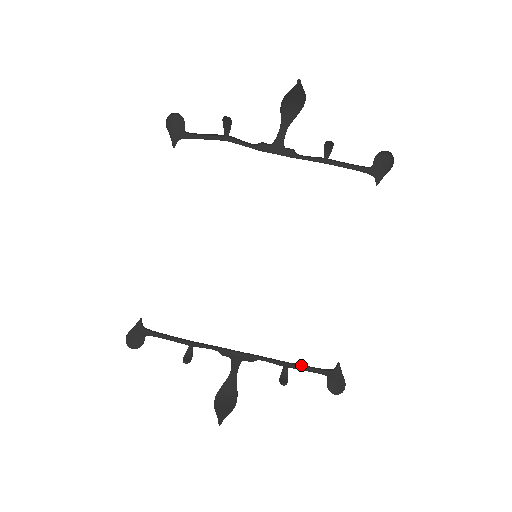
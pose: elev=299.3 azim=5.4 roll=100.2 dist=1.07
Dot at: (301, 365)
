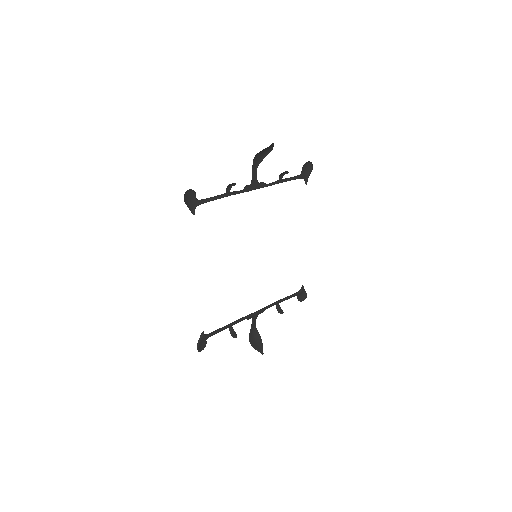
Dot at: (285, 298)
